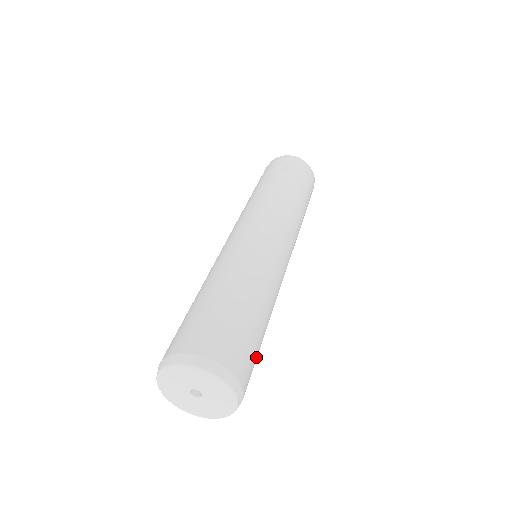
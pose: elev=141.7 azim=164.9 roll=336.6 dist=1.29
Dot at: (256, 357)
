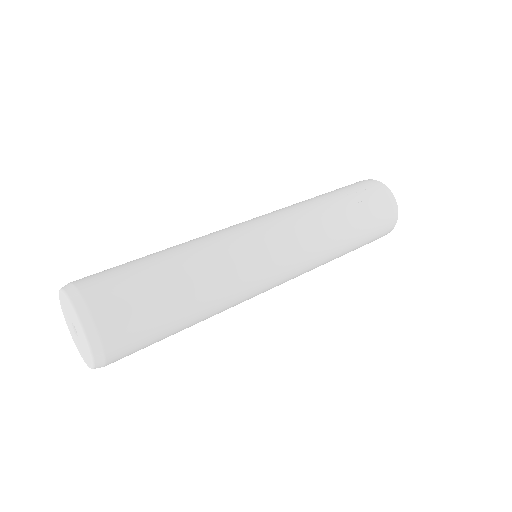
Dot at: (152, 343)
